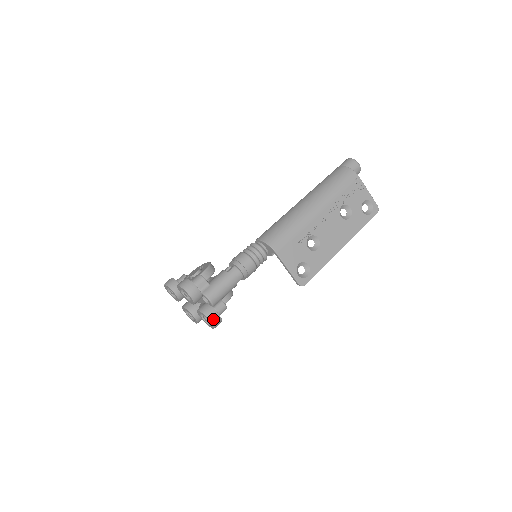
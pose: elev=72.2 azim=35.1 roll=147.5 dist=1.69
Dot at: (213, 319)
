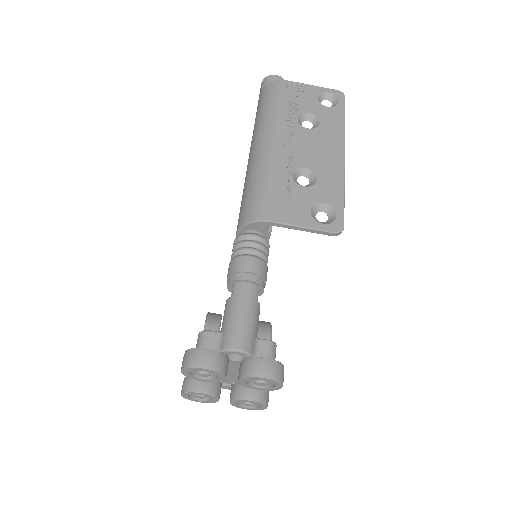
Dot at: (266, 372)
